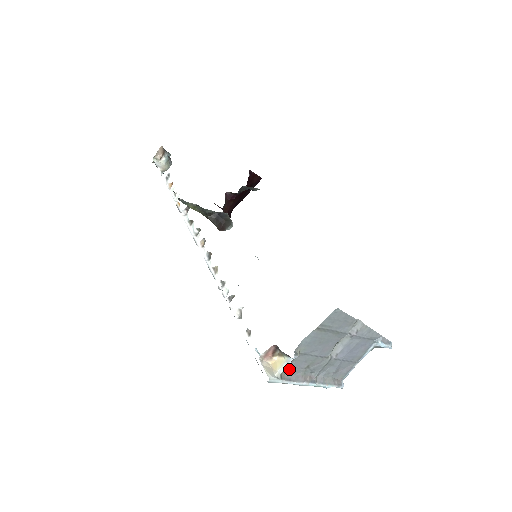
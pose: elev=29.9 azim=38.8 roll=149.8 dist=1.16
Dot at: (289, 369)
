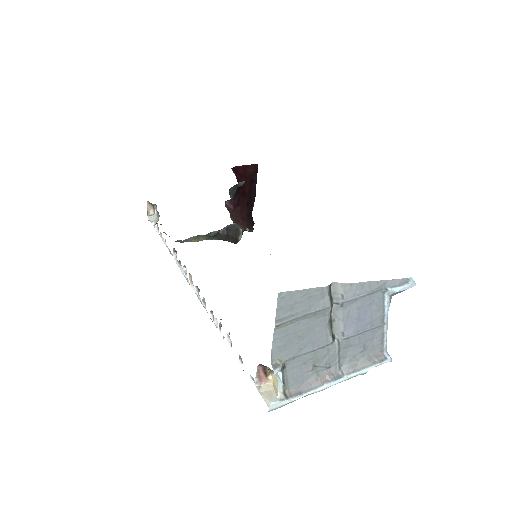
Dot at: (289, 382)
